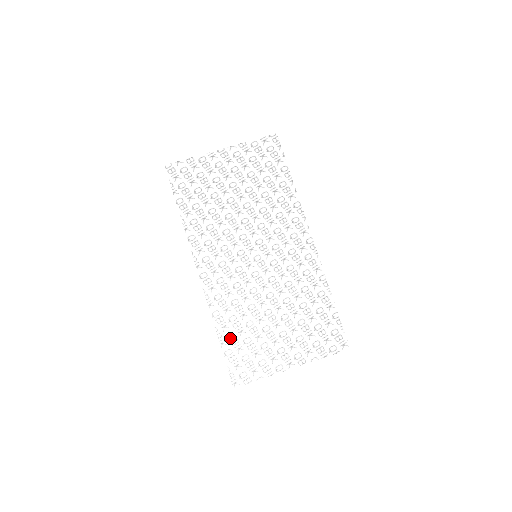
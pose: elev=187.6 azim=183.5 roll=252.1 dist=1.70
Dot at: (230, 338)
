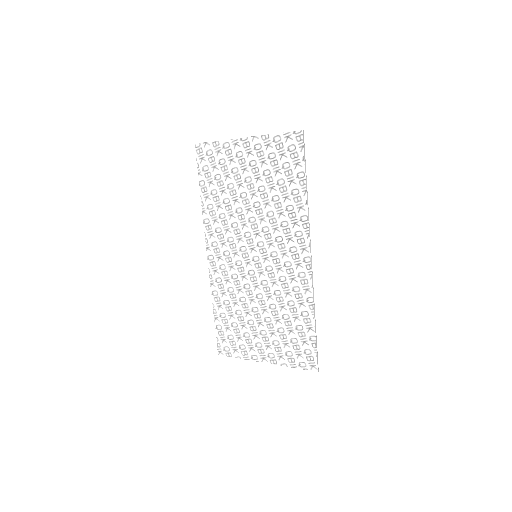
Dot at: (222, 317)
